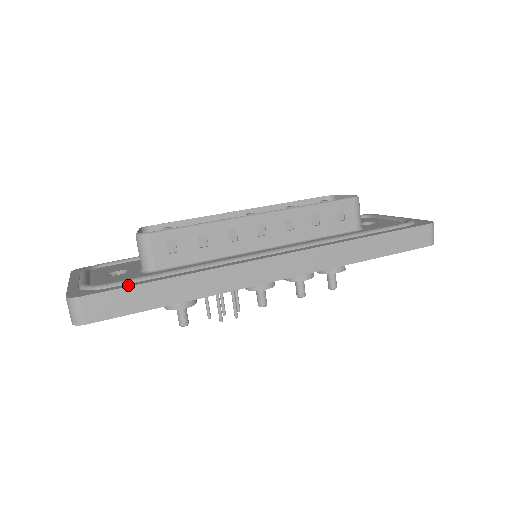
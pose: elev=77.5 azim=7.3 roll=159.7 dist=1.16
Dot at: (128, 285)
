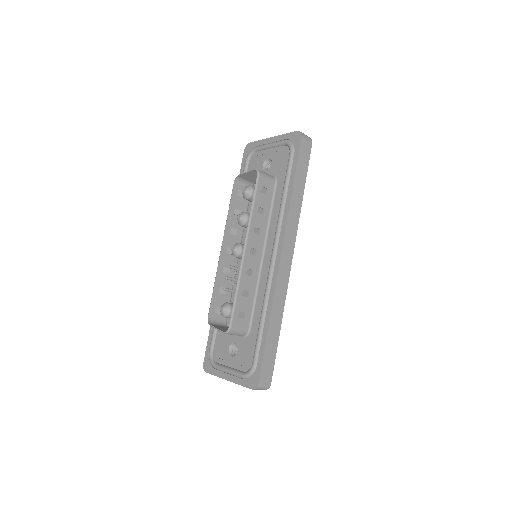
Dot at: (262, 353)
